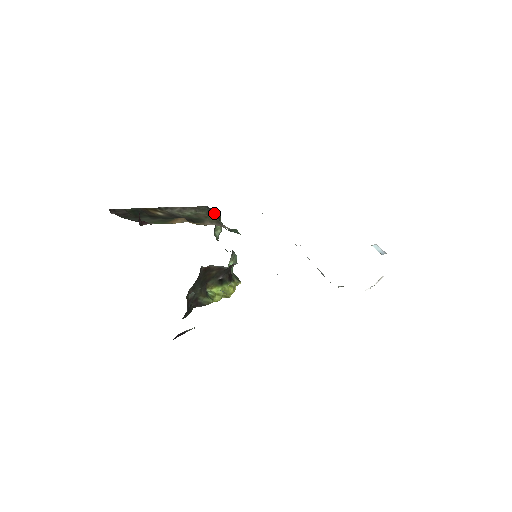
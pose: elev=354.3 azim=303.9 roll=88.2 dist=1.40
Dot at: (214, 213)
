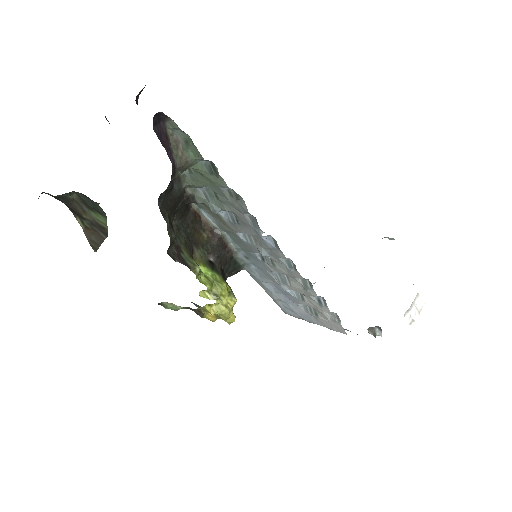
Dot at: occluded
